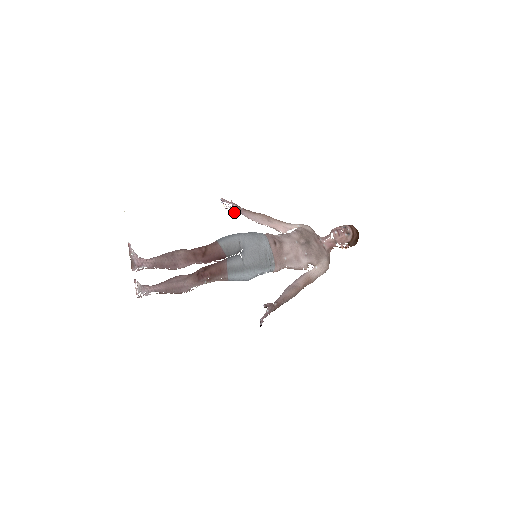
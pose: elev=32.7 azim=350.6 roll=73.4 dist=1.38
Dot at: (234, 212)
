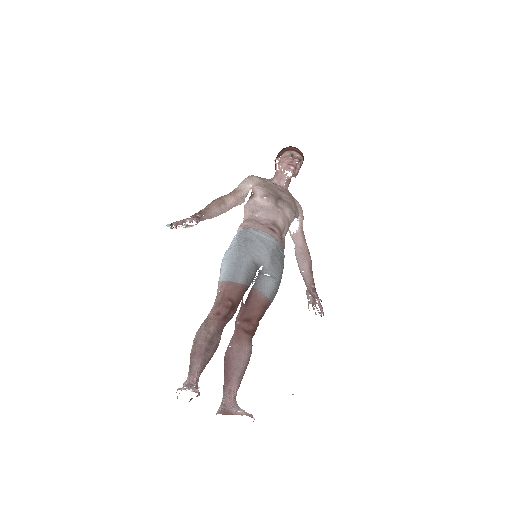
Dot at: (191, 226)
